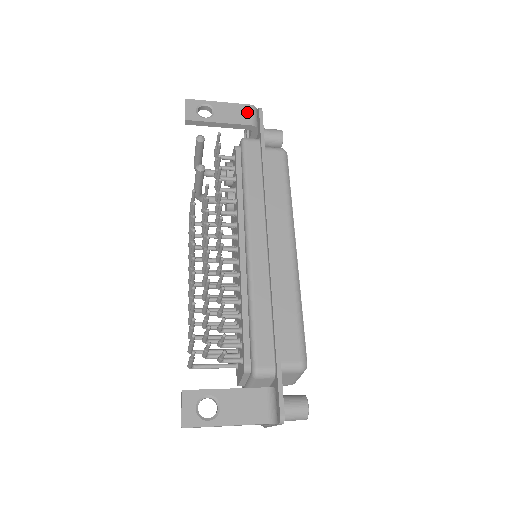
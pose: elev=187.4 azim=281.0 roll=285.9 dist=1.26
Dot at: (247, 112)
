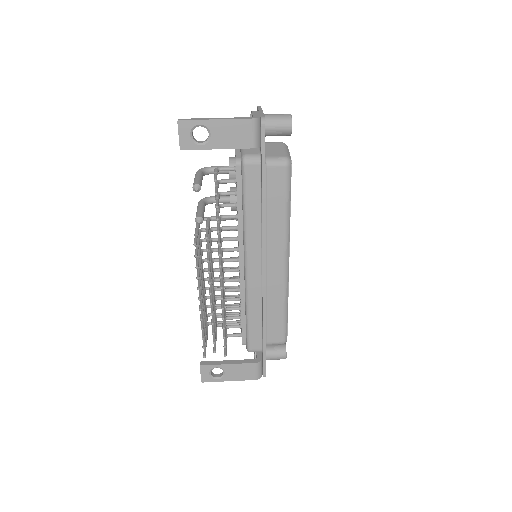
Dot at: (247, 130)
